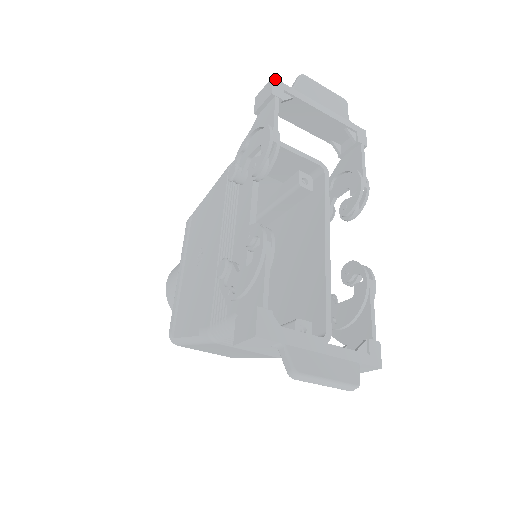
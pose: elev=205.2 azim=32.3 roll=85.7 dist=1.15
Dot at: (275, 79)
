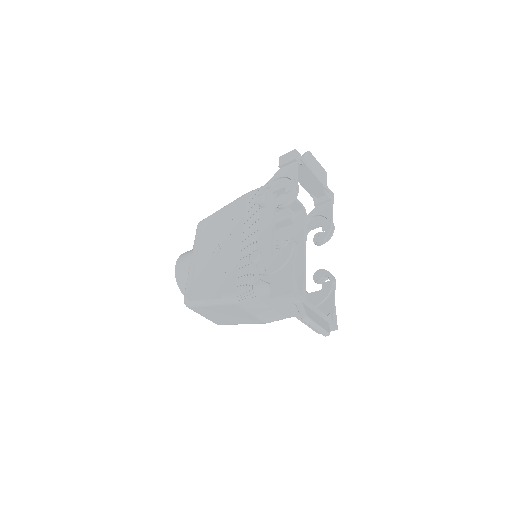
Dot at: occluded
